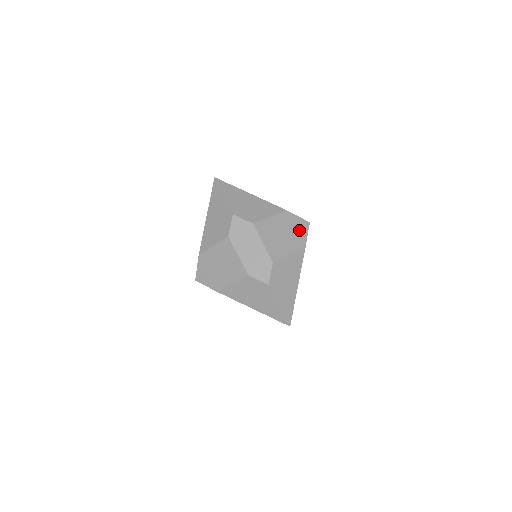
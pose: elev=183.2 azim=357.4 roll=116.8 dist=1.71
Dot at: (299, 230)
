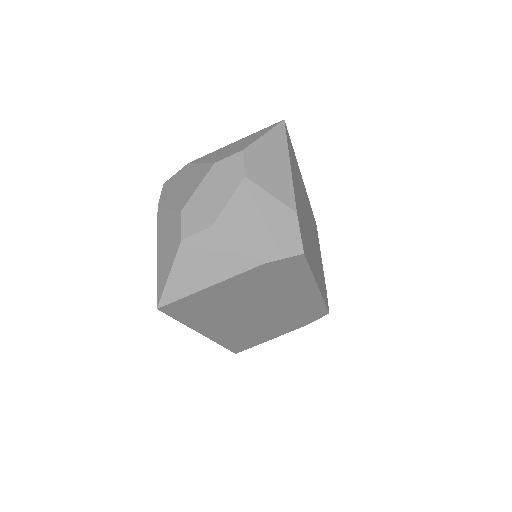
Dot at: (282, 243)
